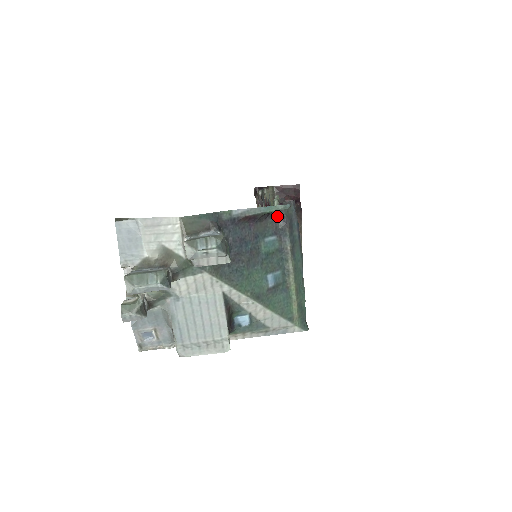
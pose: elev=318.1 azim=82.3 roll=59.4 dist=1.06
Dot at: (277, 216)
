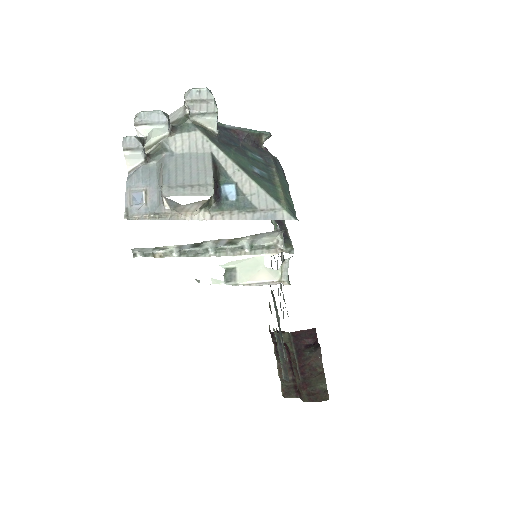
Dot at: (263, 152)
